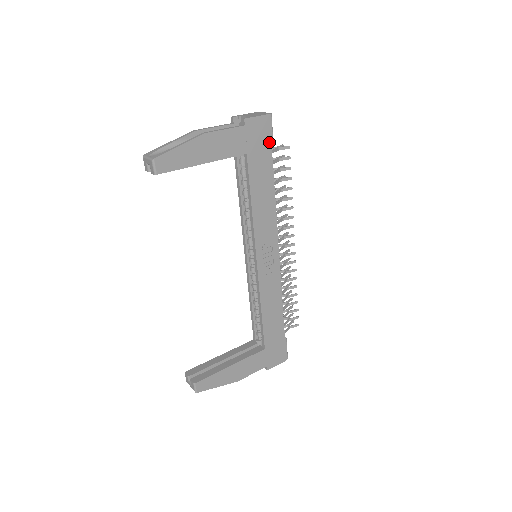
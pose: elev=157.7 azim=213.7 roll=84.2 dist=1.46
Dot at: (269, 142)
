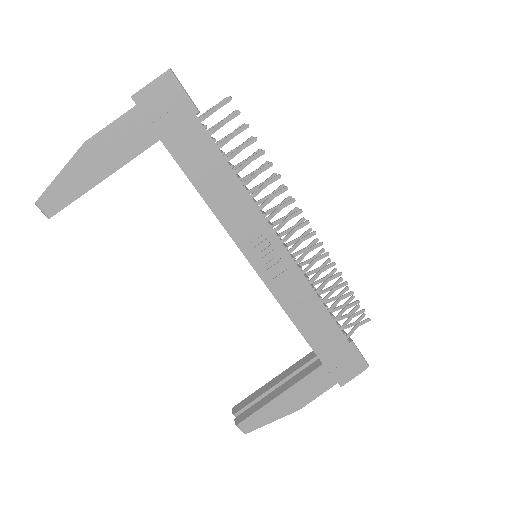
Dot at: (187, 109)
